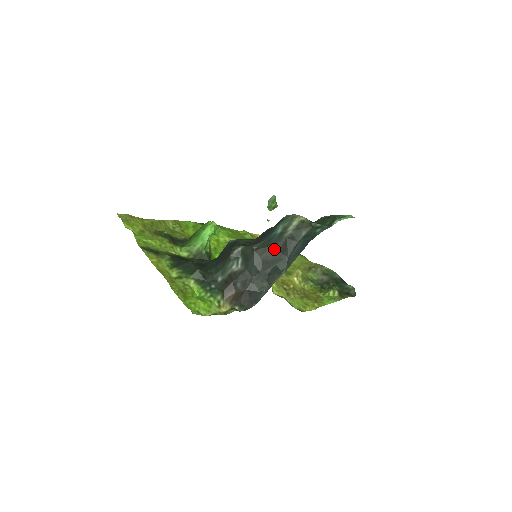
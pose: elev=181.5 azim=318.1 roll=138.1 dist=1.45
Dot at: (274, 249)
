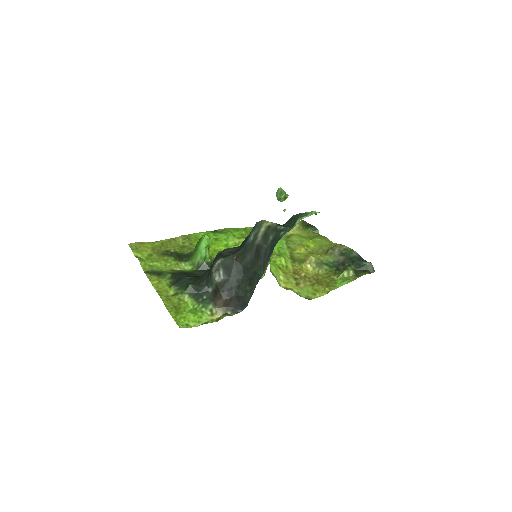
Dot at: (250, 256)
